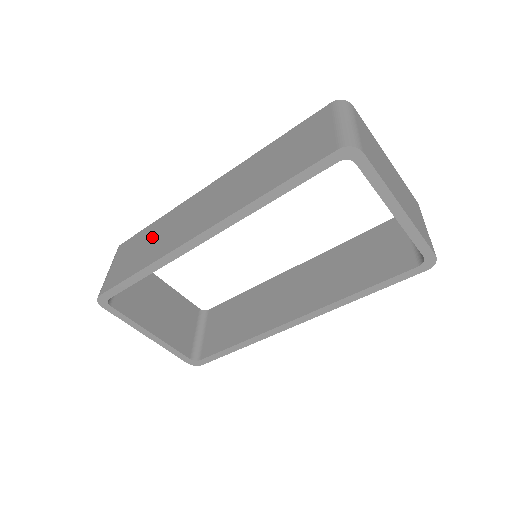
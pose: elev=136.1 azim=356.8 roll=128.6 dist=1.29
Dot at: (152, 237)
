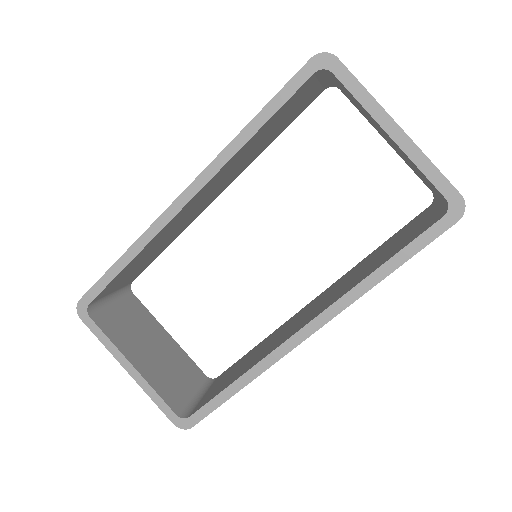
Dot at: occluded
